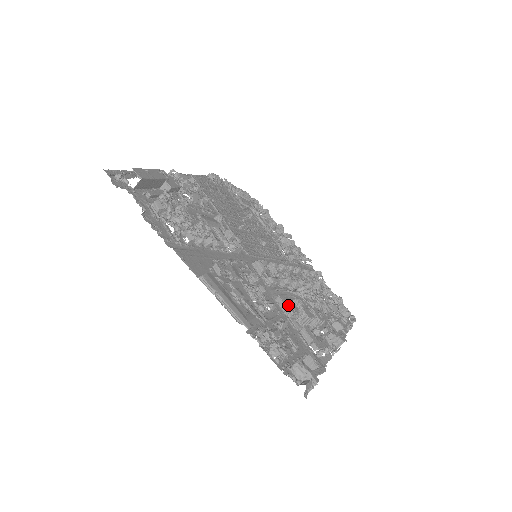
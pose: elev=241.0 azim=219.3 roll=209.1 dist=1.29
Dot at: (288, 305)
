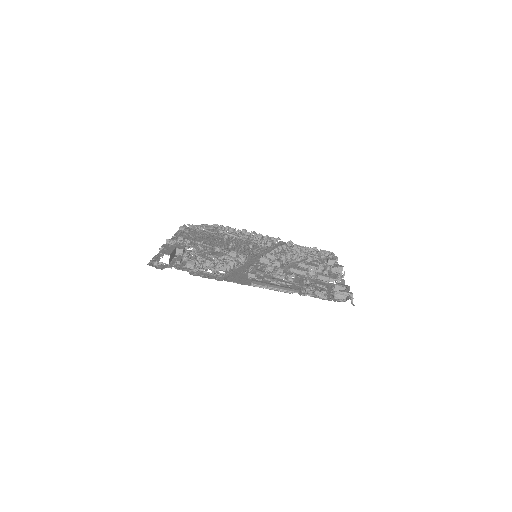
Dot at: (299, 269)
